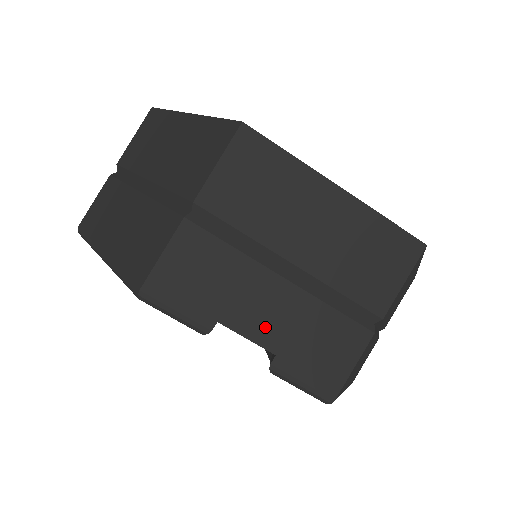
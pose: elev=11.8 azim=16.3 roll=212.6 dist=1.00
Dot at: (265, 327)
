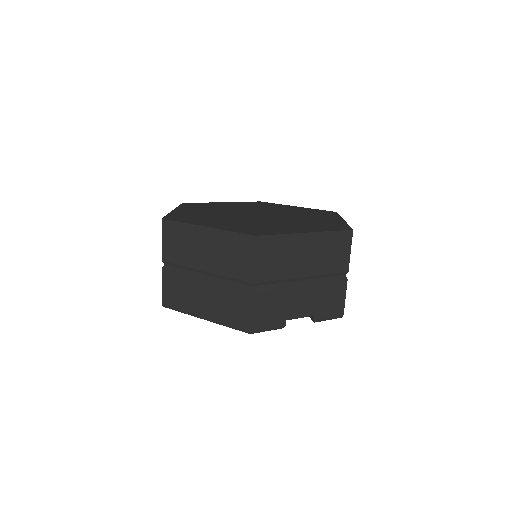
Dot at: (305, 309)
